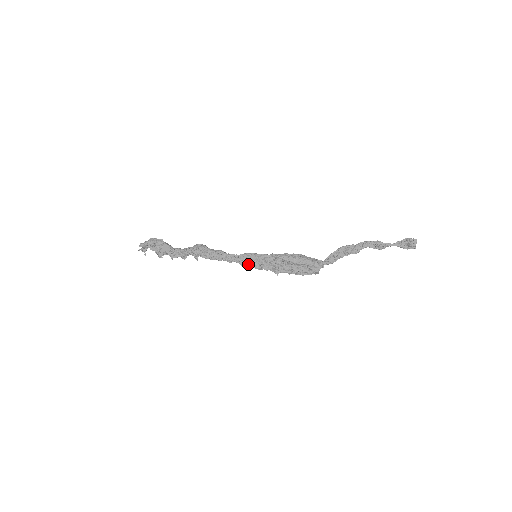
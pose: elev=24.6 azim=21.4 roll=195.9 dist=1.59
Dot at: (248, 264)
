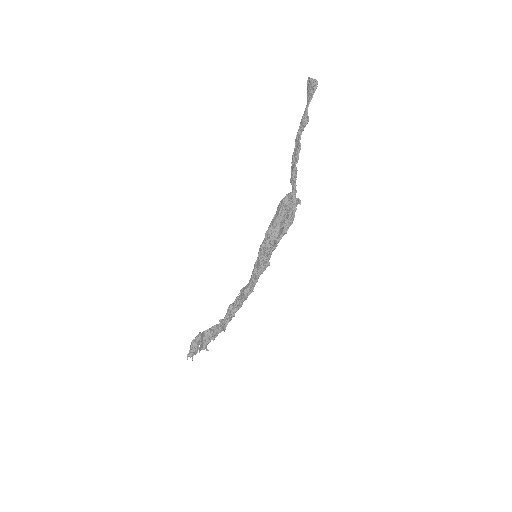
Dot at: (259, 270)
